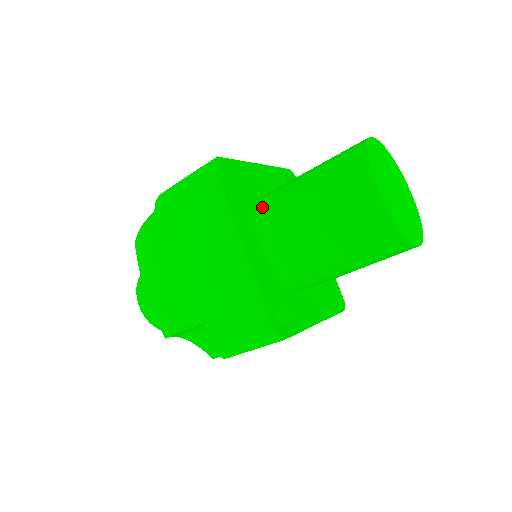
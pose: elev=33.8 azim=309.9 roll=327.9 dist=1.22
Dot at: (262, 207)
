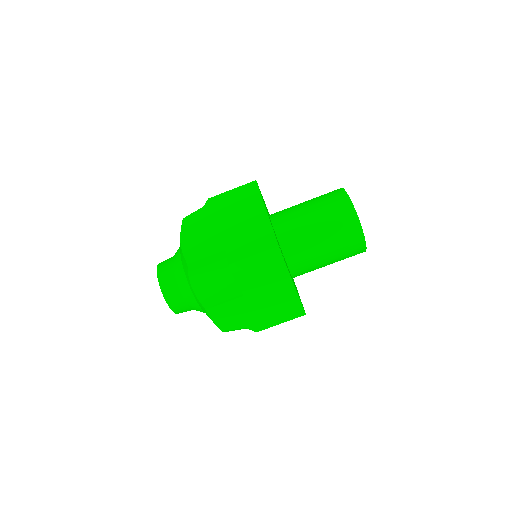
Dot at: occluded
